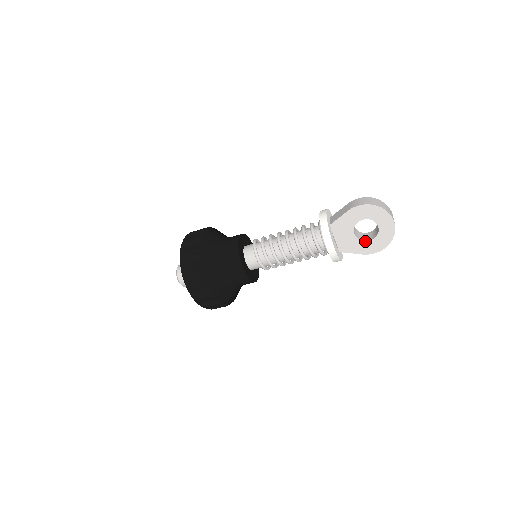
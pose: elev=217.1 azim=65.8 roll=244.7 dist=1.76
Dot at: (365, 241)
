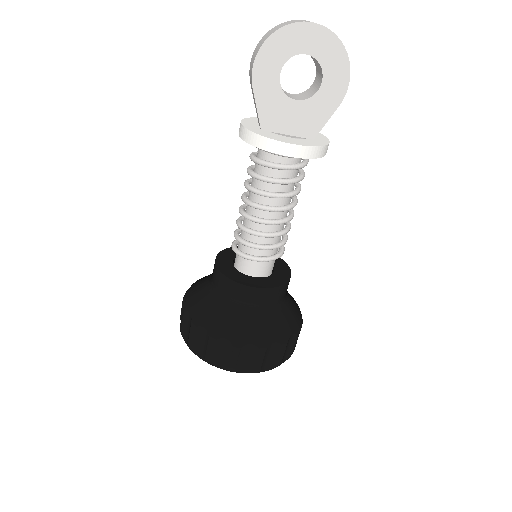
Dot at: (319, 90)
